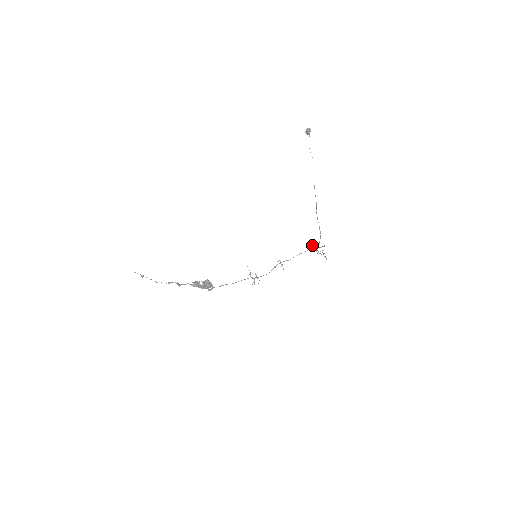
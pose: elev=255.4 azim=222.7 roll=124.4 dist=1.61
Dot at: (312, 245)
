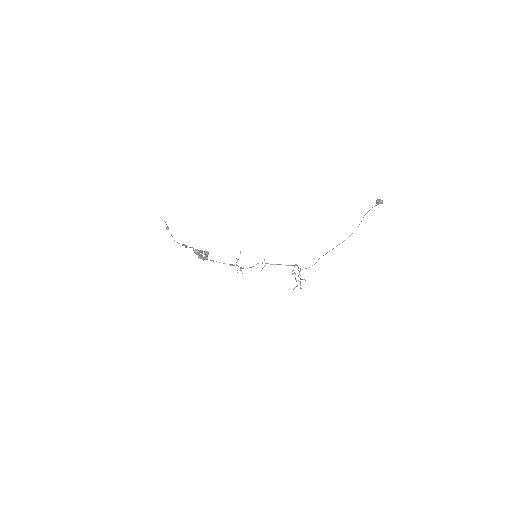
Dot at: occluded
